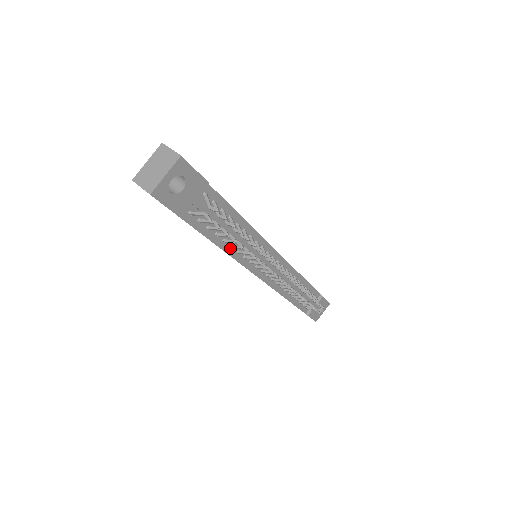
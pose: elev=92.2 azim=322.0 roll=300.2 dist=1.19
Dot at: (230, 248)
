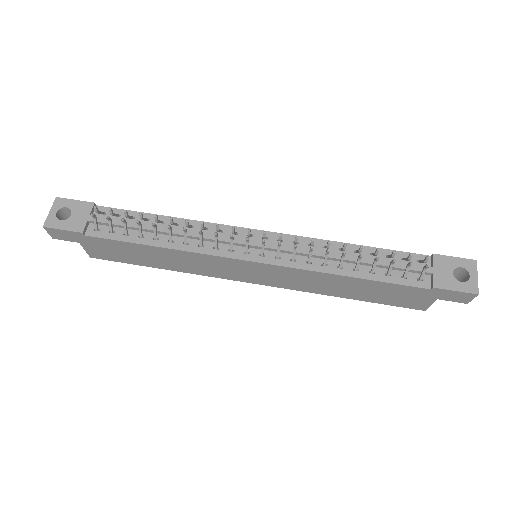
Dot at: (171, 243)
